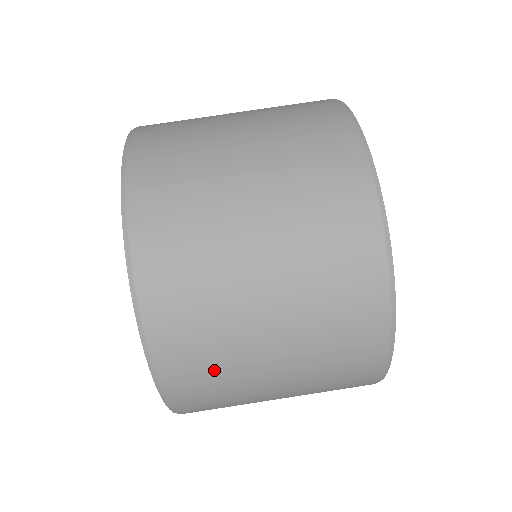
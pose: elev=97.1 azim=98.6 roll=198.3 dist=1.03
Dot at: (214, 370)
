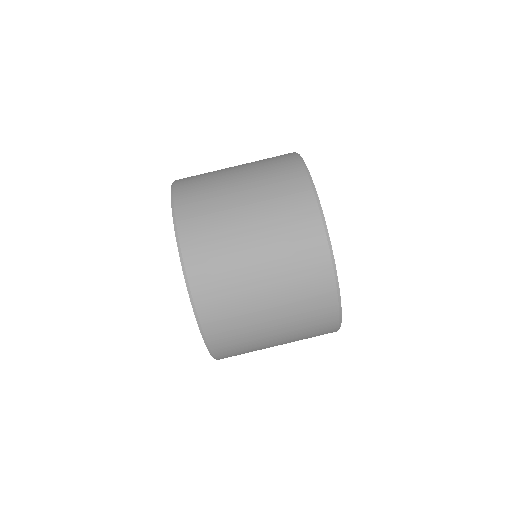
Dot at: (229, 301)
